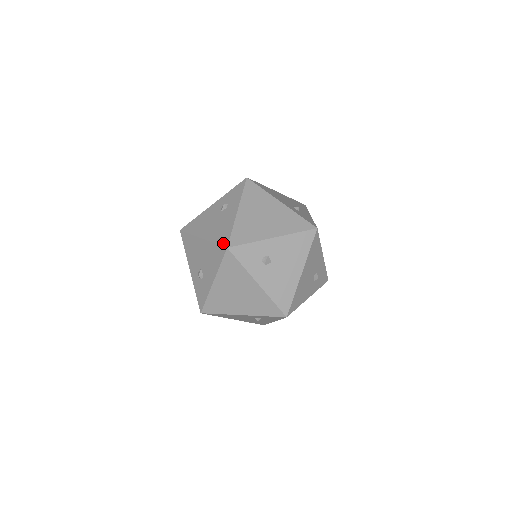
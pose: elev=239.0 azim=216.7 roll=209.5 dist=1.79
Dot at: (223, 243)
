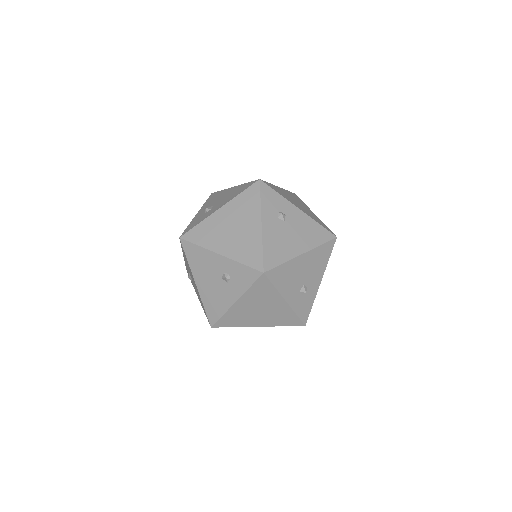
Dot at: occluded
